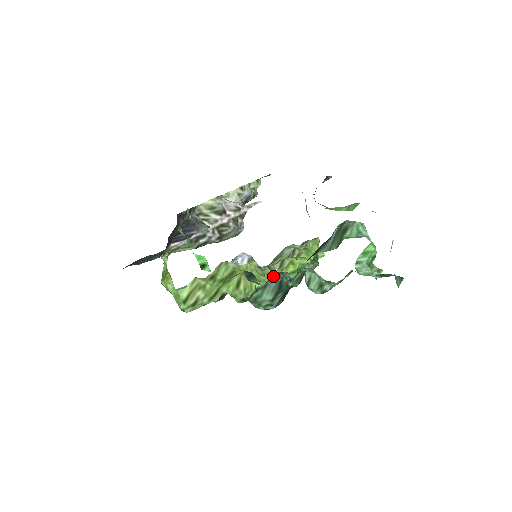
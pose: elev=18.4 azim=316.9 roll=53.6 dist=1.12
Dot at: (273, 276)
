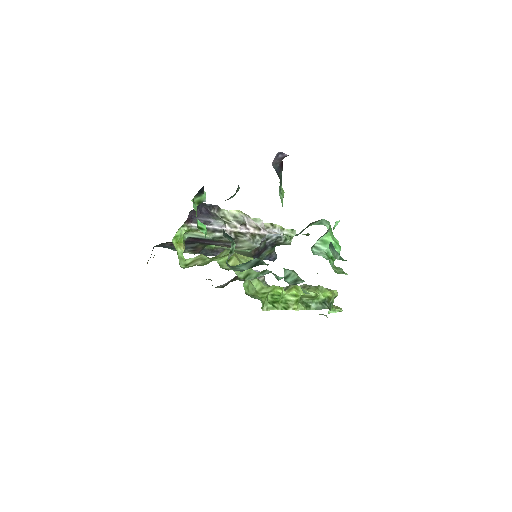
Dot at: (273, 288)
